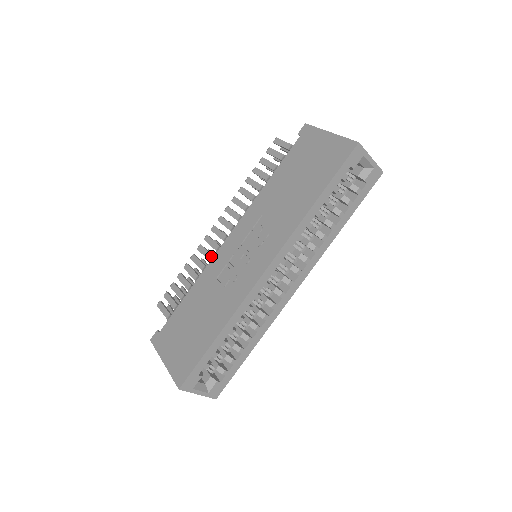
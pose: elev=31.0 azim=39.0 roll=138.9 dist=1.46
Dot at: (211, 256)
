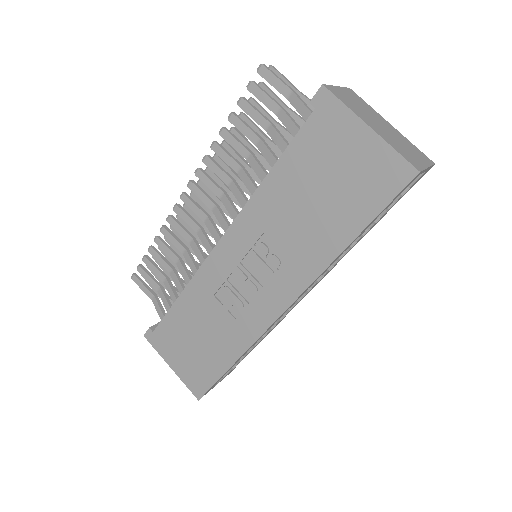
Dot at: (191, 239)
